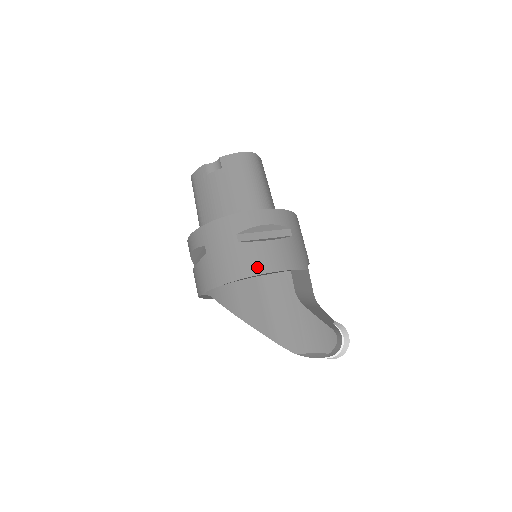
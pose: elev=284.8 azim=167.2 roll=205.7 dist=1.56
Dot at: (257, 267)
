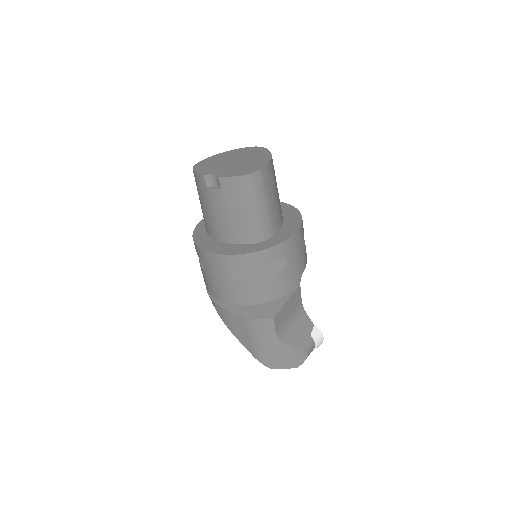
Dot at: (248, 299)
